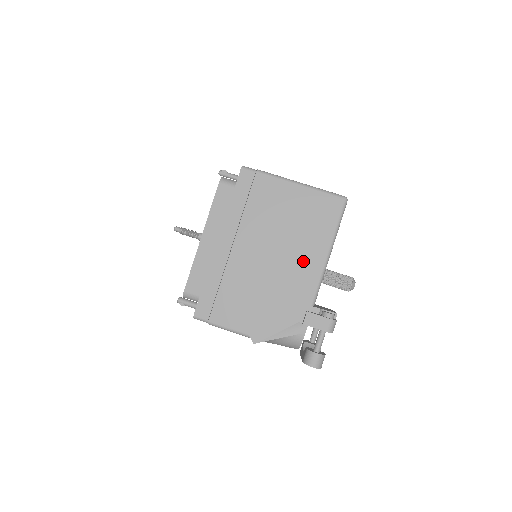
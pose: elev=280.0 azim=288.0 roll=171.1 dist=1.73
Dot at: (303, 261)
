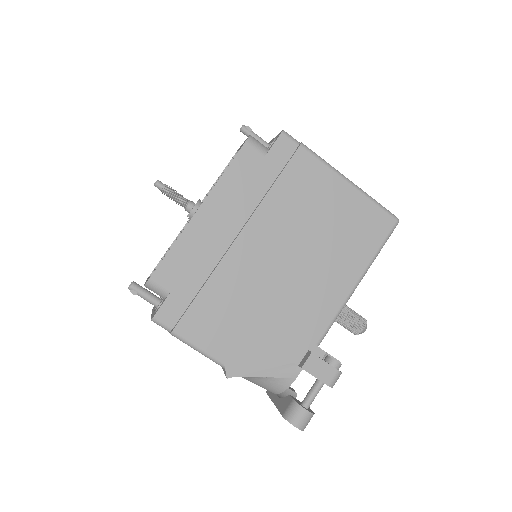
Dot at: (324, 284)
